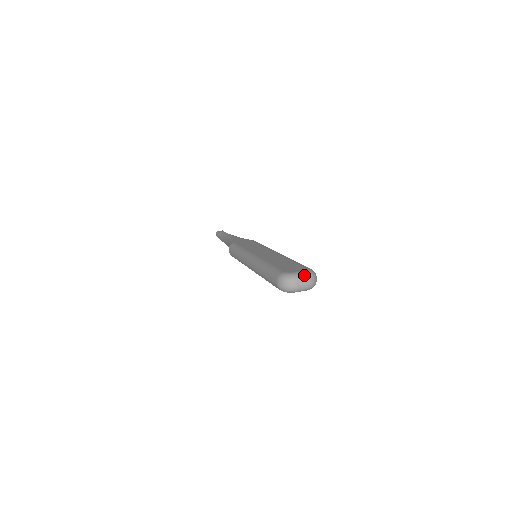
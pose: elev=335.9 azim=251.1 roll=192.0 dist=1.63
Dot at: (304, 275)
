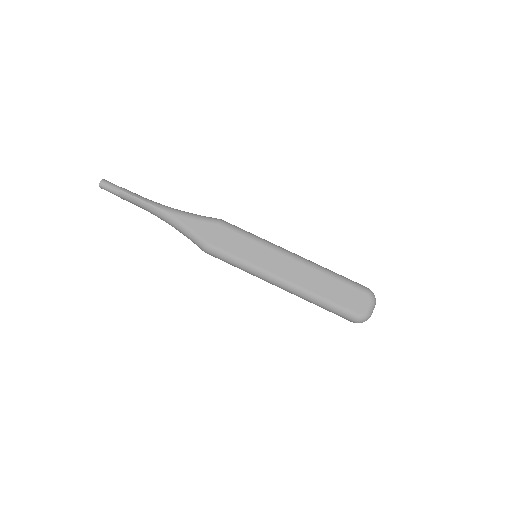
Dot at: (374, 306)
